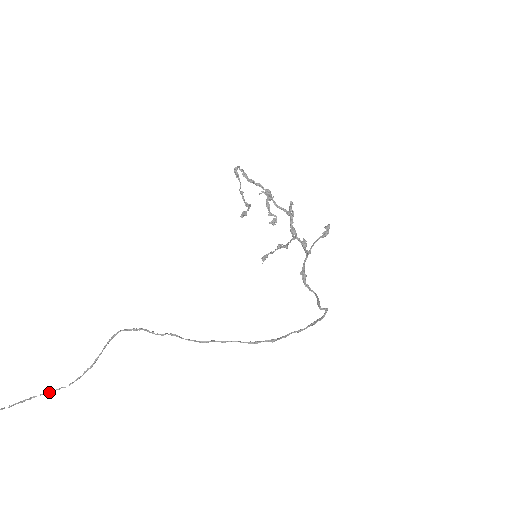
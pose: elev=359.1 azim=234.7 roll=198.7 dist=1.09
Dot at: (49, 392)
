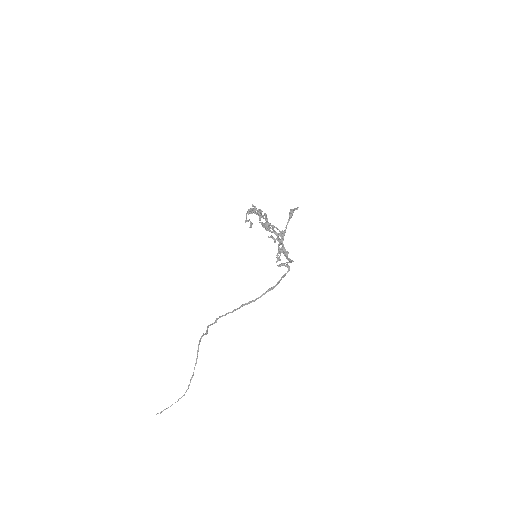
Dot at: (178, 400)
